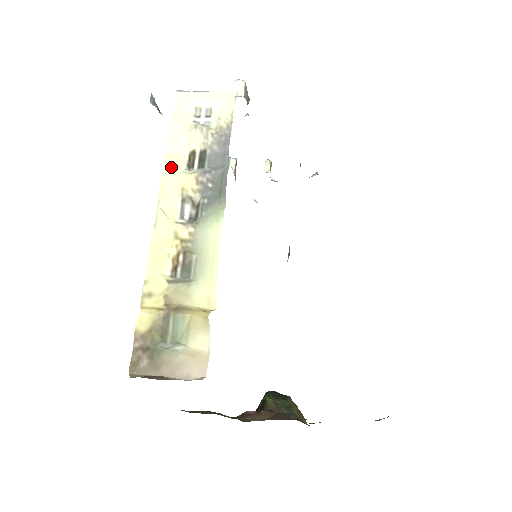
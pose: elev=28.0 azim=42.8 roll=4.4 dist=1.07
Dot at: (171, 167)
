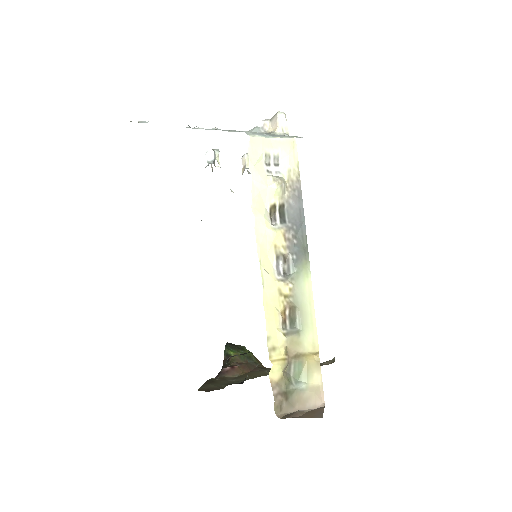
Dot at: (261, 224)
